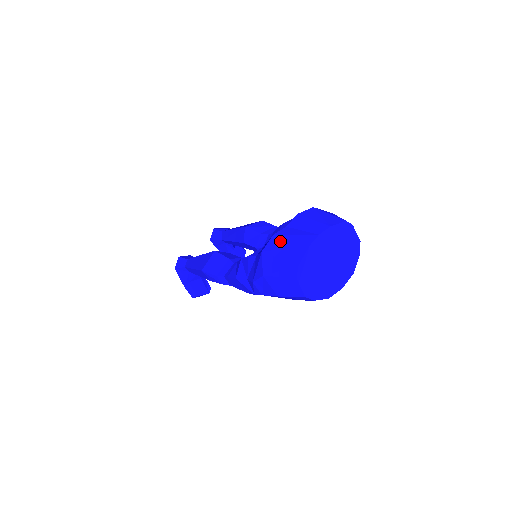
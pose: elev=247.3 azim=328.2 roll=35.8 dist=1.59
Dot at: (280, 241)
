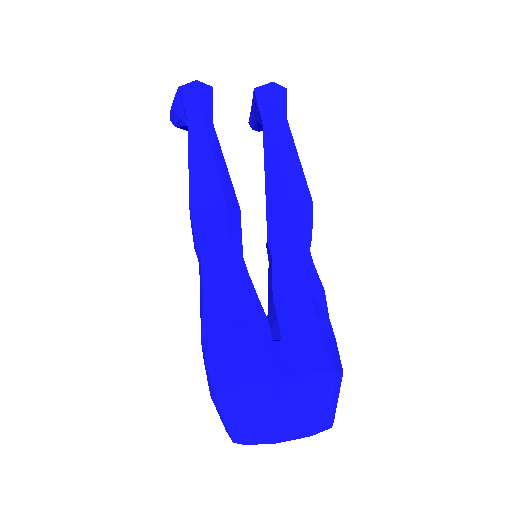
Dot at: (262, 400)
